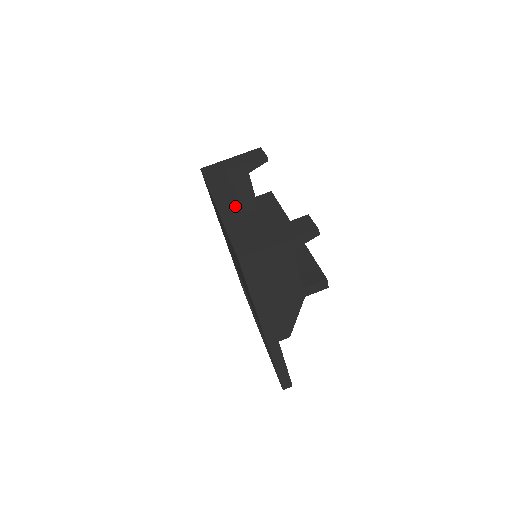
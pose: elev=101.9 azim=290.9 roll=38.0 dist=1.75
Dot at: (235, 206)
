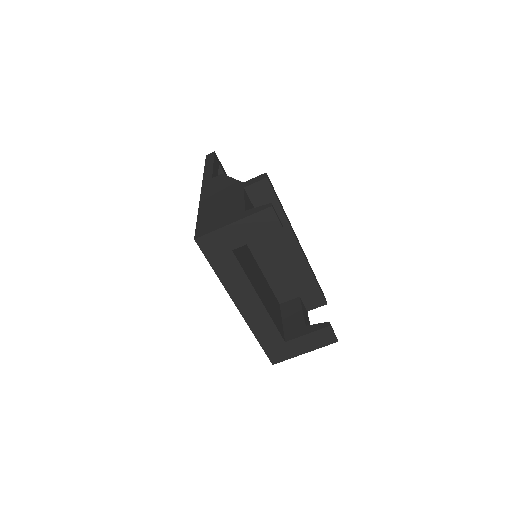
Dot at: (258, 310)
